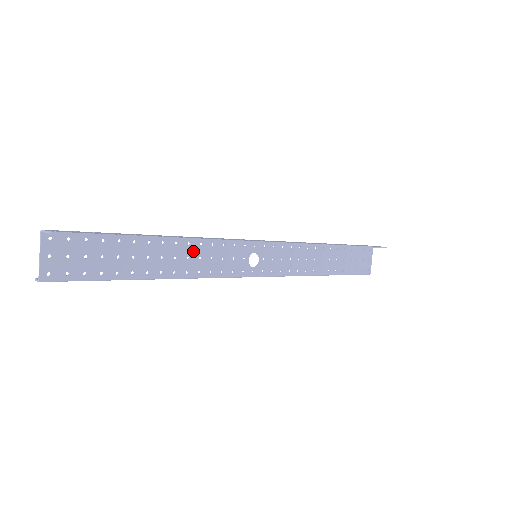
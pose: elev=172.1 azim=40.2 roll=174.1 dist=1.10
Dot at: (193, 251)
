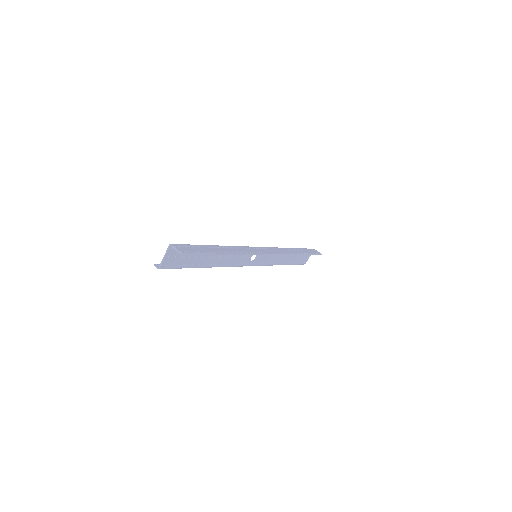
Dot at: occluded
